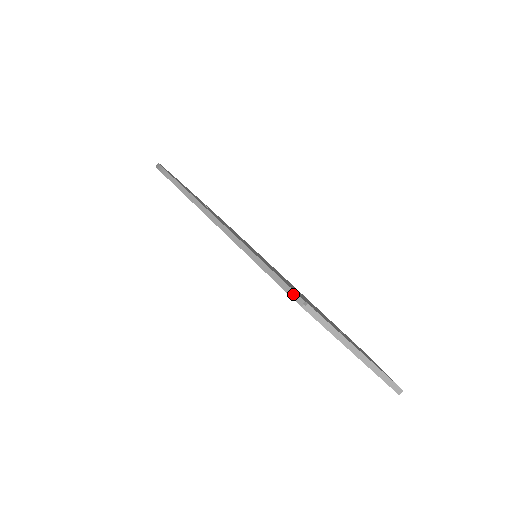
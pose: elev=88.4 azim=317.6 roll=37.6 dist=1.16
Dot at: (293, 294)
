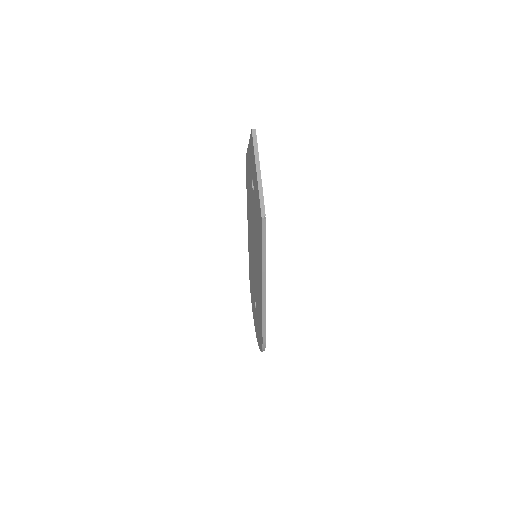
Dot at: occluded
